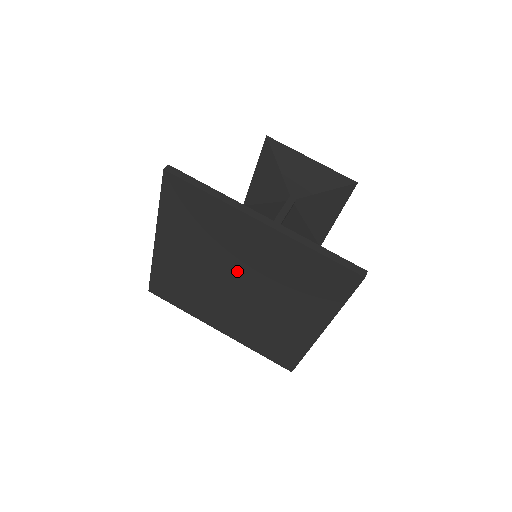
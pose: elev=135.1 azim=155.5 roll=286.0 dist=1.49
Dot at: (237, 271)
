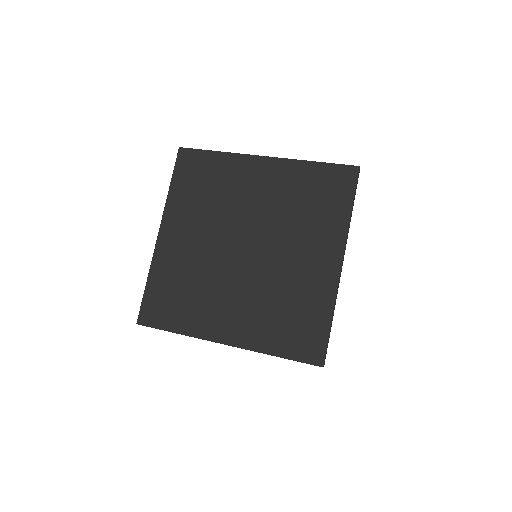
Dot at: (244, 226)
